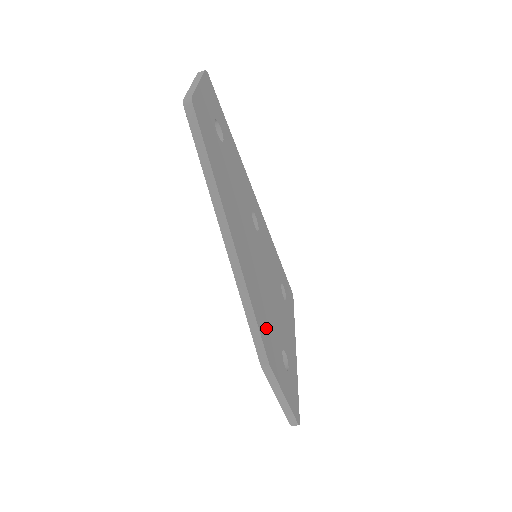
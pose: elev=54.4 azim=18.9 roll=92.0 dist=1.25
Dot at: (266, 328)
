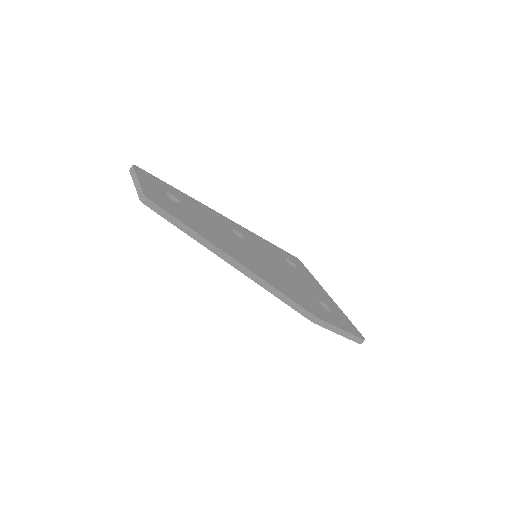
Dot at: (298, 297)
